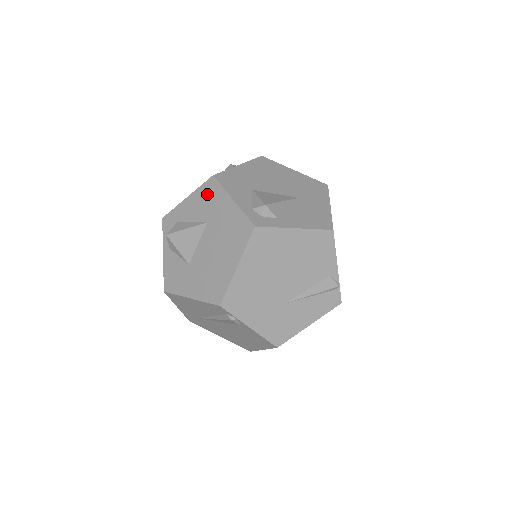
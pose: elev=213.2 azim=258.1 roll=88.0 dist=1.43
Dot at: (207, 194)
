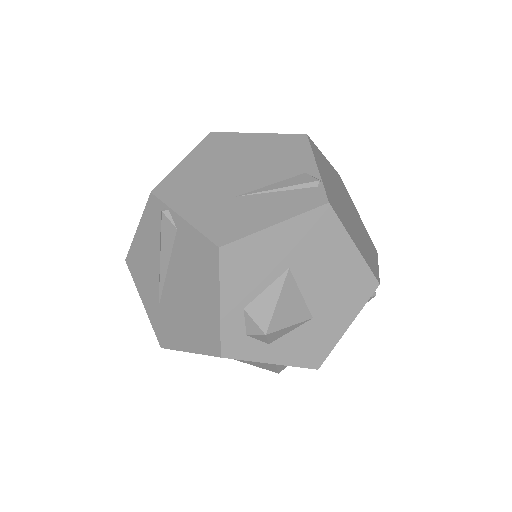
Dot at: occluded
